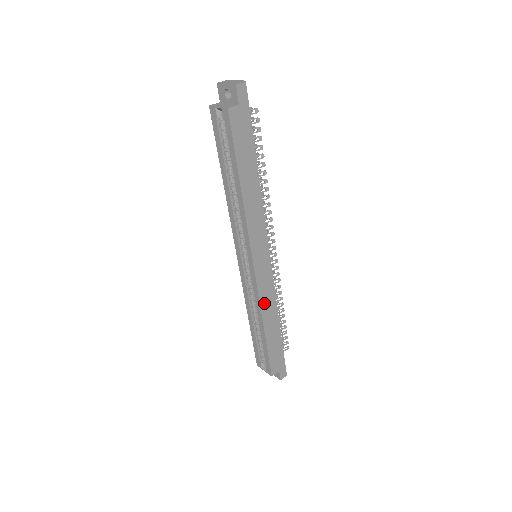
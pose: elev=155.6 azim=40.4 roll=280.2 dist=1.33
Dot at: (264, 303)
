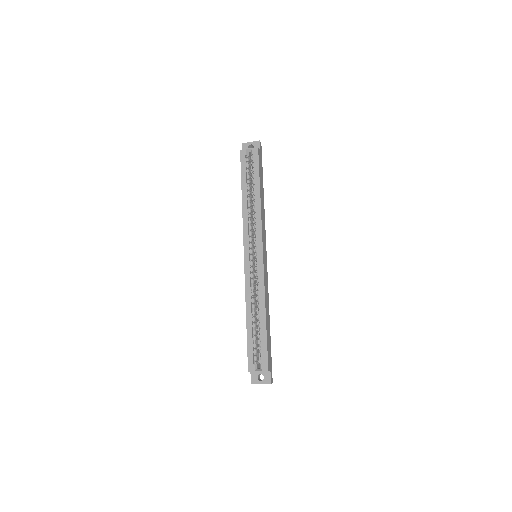
Dot at: (265, 290)
